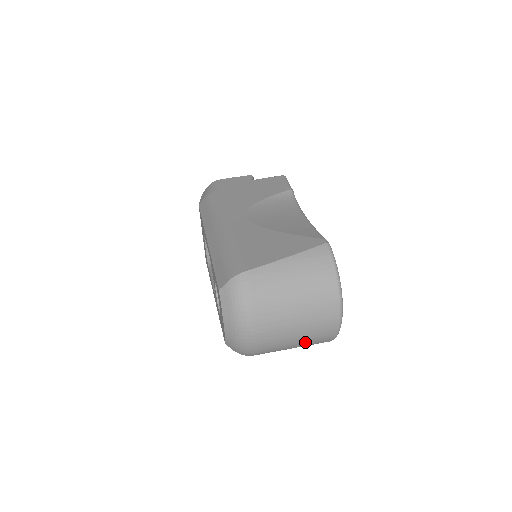
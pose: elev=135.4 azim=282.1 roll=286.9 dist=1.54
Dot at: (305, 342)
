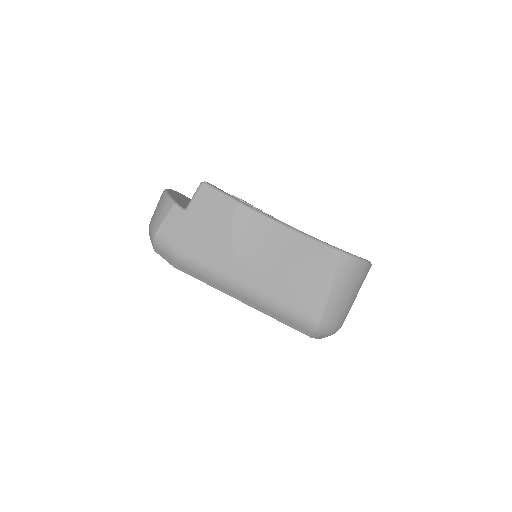
Dot at: occluded
